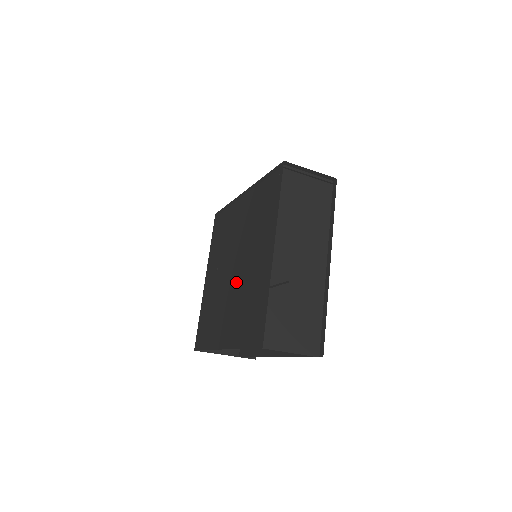
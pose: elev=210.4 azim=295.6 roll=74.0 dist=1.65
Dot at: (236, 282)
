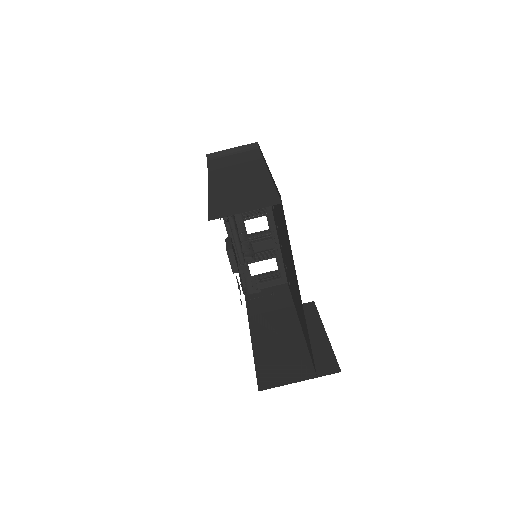
Dot at: occluded
